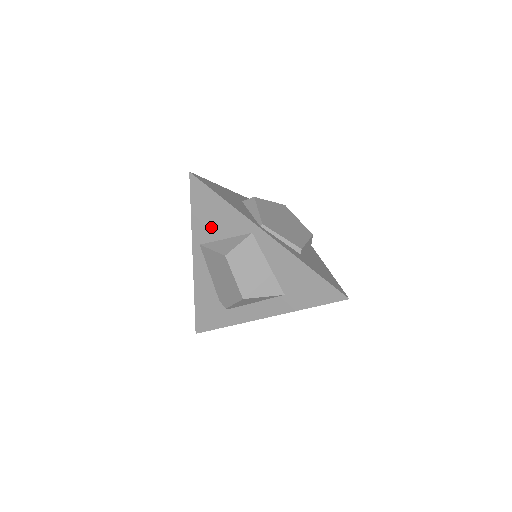
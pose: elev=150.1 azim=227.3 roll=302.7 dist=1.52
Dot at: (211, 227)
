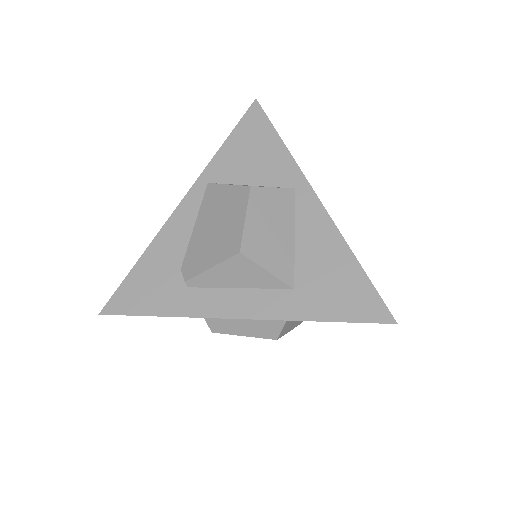
Dot at: (241, 166)
